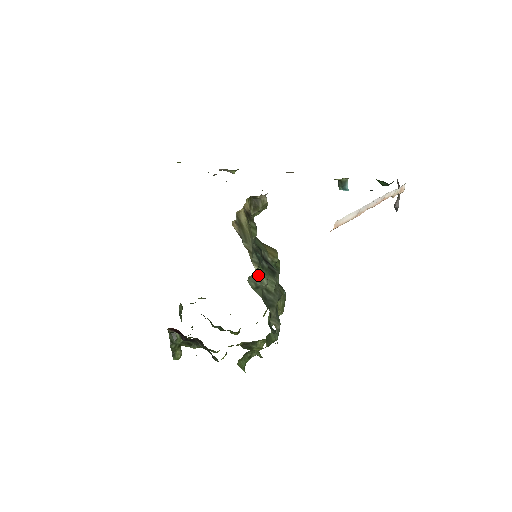
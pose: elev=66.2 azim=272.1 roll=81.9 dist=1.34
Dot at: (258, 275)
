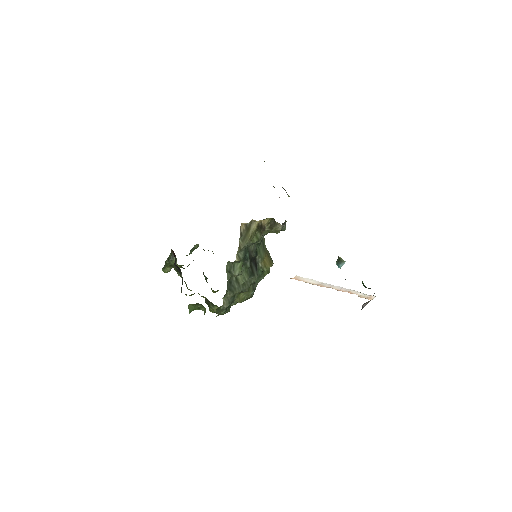
Dot at: (236, 265)
